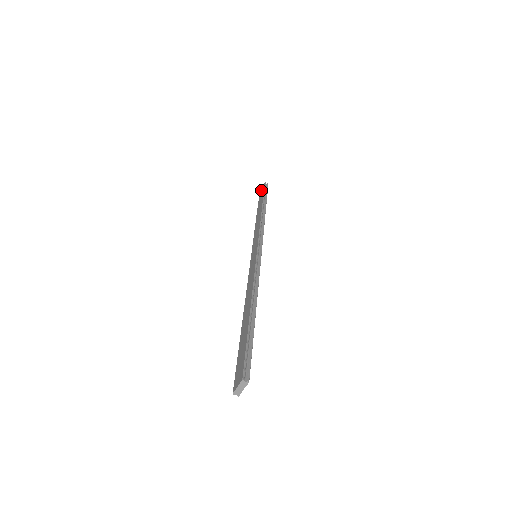
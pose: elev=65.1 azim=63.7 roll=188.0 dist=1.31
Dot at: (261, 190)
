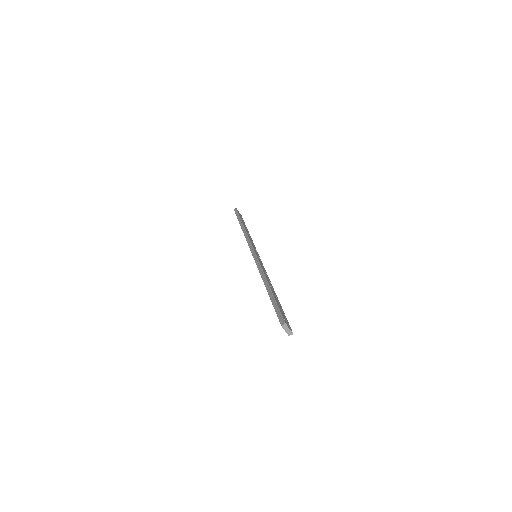
Dot at: occluded
